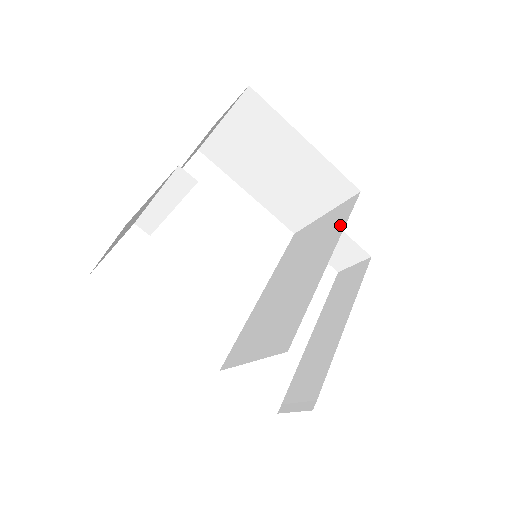
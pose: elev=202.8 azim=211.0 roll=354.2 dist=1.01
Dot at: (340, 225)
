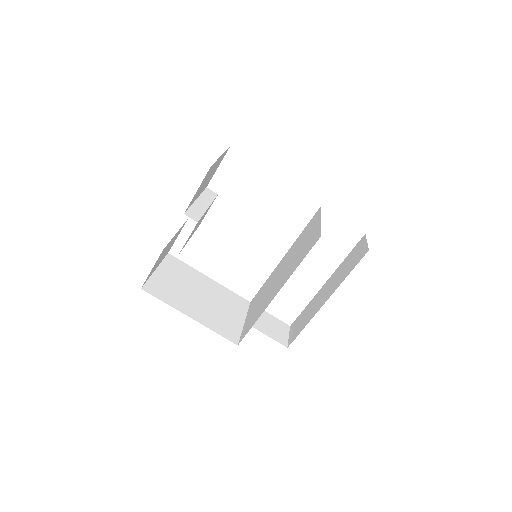
Dot at: (299, 261)
